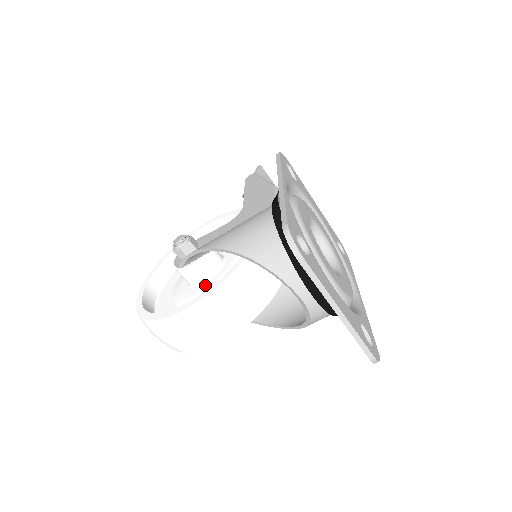
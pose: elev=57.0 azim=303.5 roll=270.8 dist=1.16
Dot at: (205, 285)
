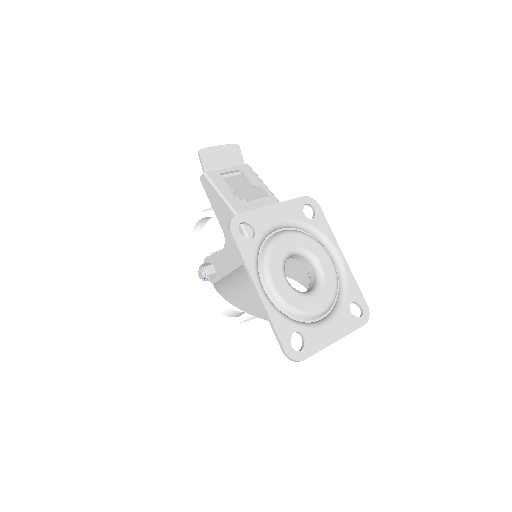
Dot at: occluded
